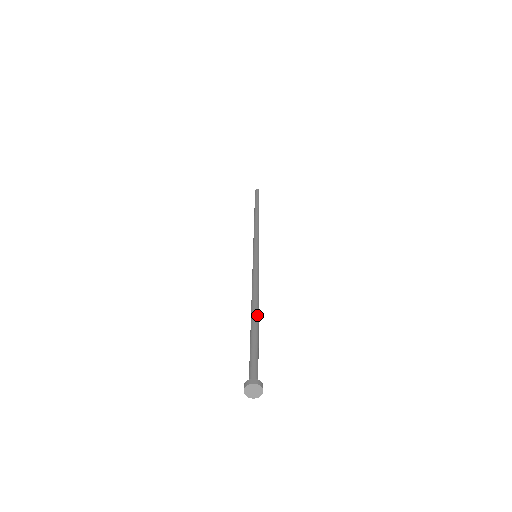
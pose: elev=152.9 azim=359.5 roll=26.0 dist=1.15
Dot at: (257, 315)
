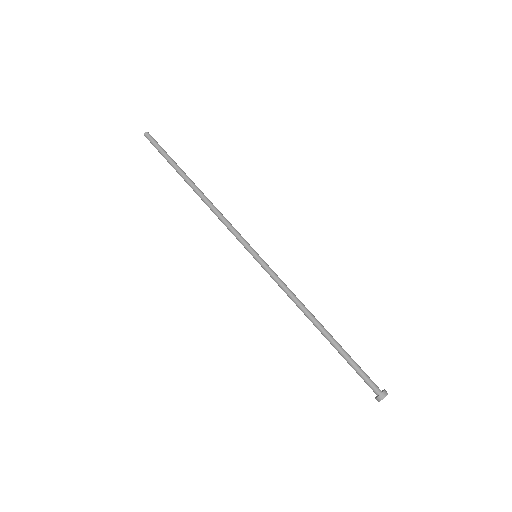
Dot at: (327, 332)
